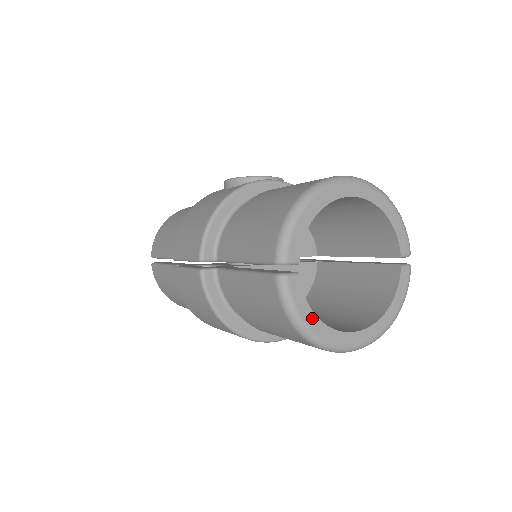
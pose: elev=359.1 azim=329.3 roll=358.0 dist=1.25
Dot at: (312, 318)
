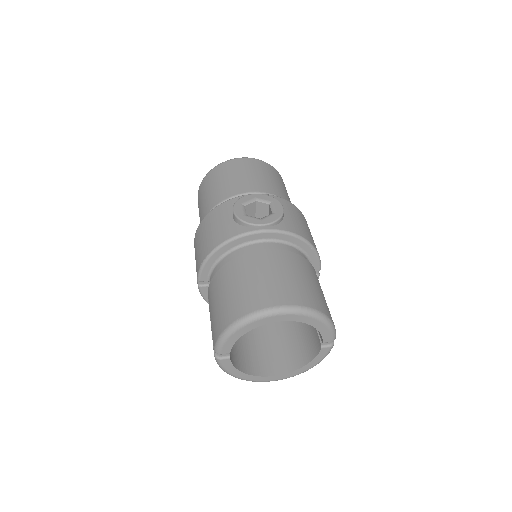
Dot at: (239, 373)
